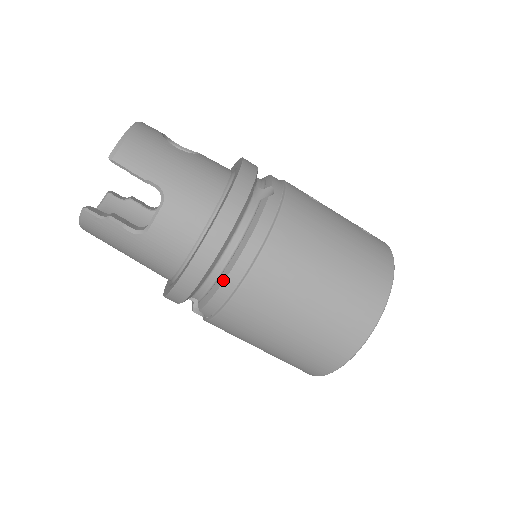
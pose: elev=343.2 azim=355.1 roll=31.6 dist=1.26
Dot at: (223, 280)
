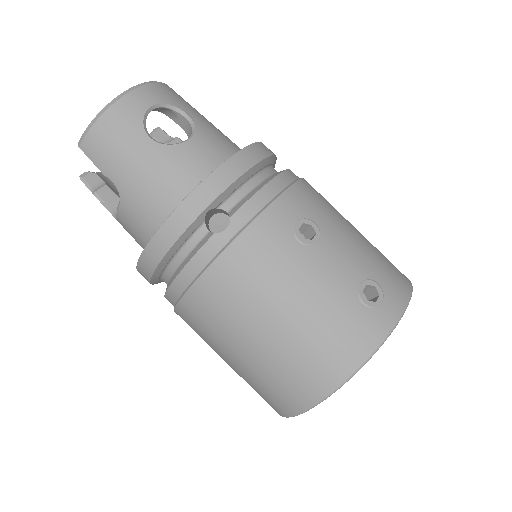
Dot at: occluded
